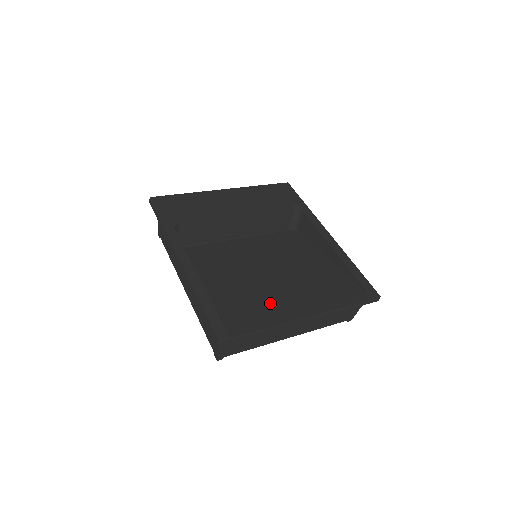
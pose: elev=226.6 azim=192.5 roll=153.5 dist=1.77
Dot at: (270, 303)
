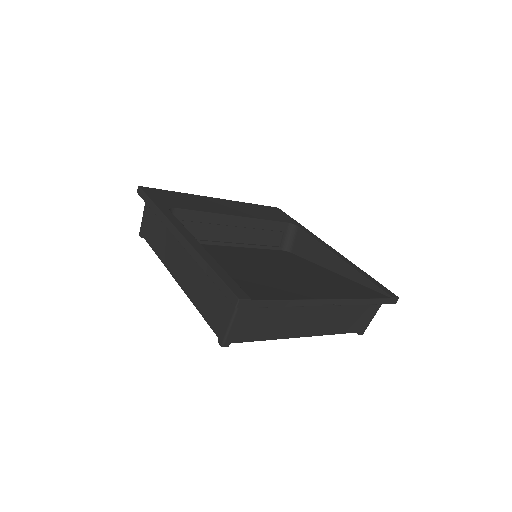
Dot at: (285, 285)
